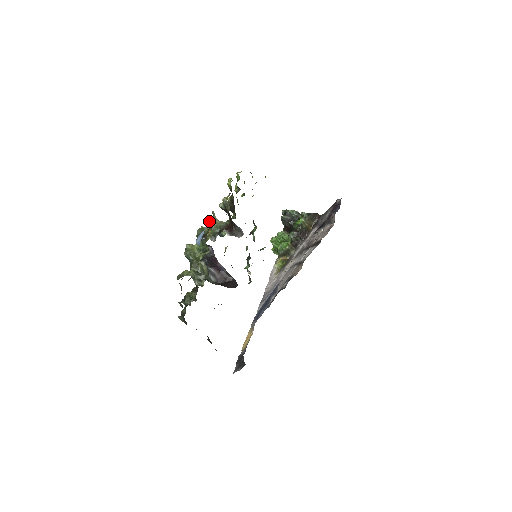
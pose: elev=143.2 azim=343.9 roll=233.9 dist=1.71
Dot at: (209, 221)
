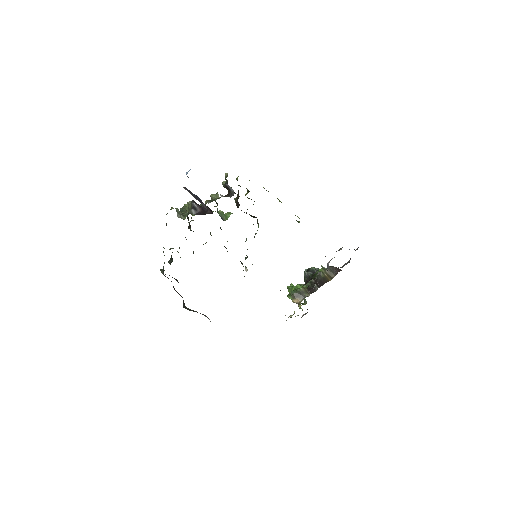
Dot at: (211, 194)
